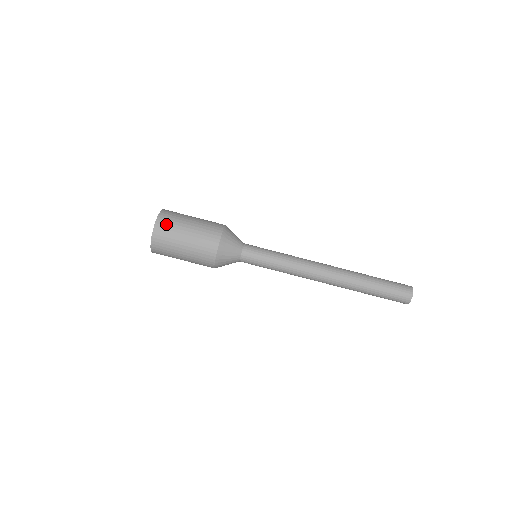
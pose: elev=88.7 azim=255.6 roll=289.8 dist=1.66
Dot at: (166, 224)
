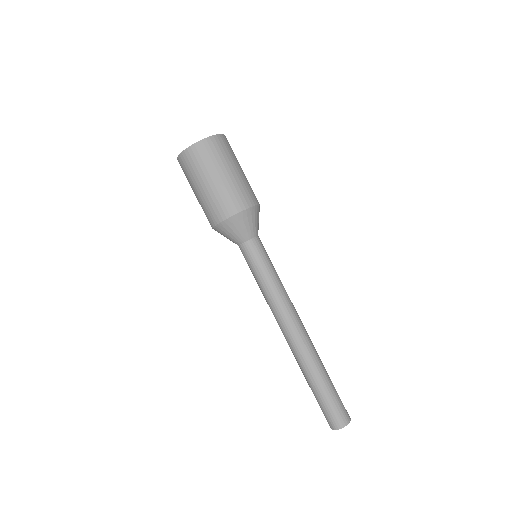
Dot at: (217, 148)
